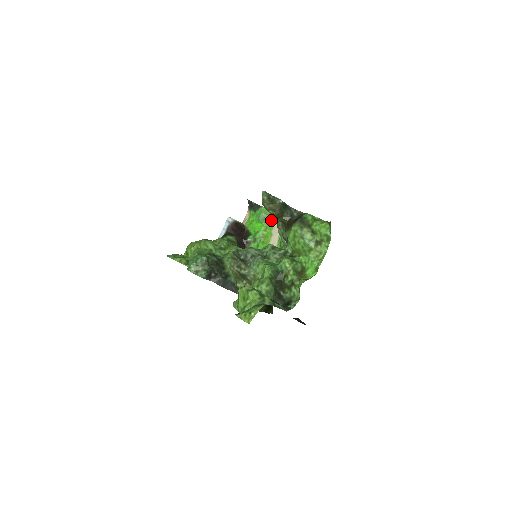
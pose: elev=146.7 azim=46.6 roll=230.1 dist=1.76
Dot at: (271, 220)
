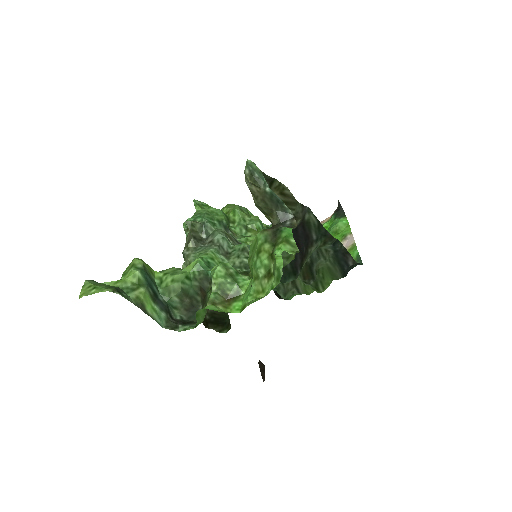
Dot at: (340, 238)
